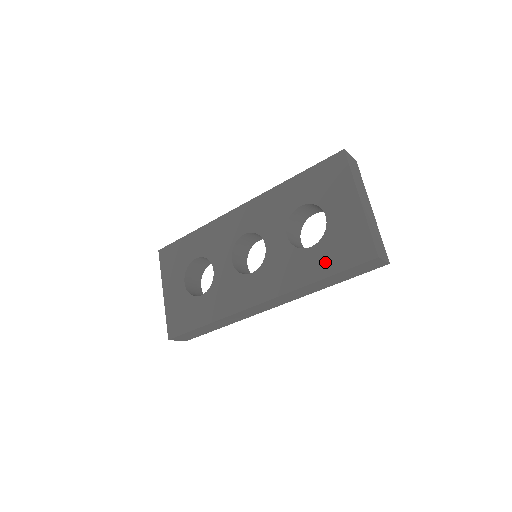
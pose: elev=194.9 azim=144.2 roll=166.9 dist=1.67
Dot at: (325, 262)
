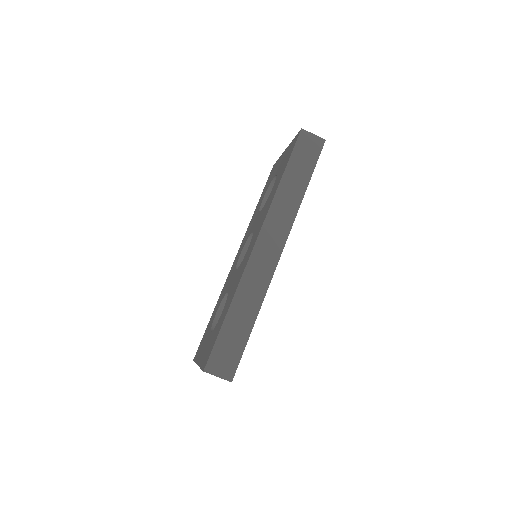
Dot at: (281, 173)
